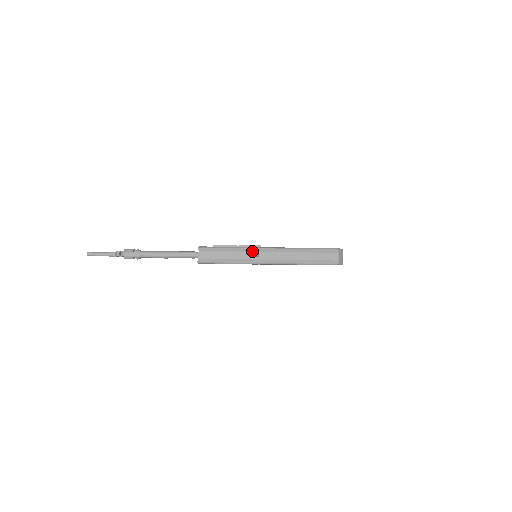
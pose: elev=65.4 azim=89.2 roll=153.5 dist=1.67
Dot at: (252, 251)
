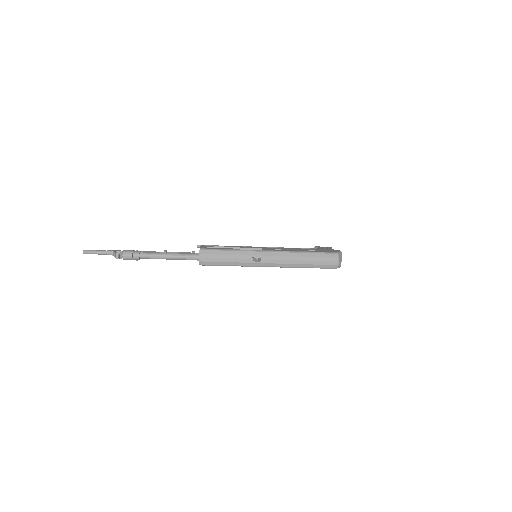
Dot at: (253, 255)
